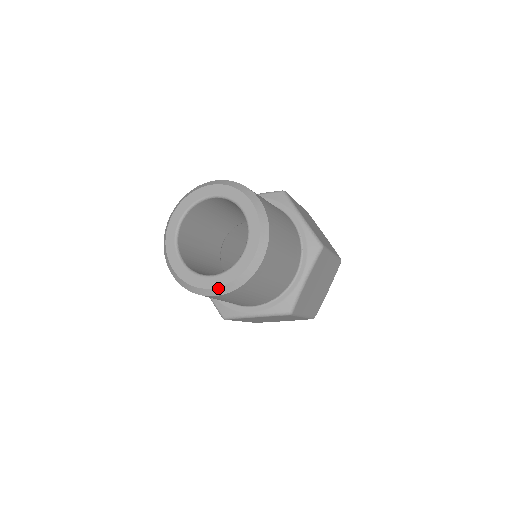
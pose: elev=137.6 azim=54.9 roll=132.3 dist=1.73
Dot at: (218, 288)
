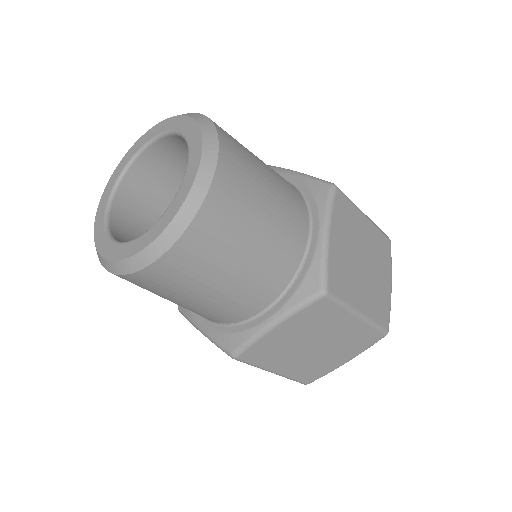
Dot at: (106, 260)
